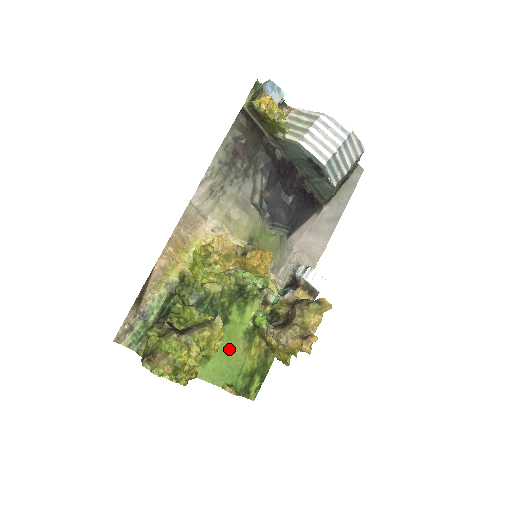
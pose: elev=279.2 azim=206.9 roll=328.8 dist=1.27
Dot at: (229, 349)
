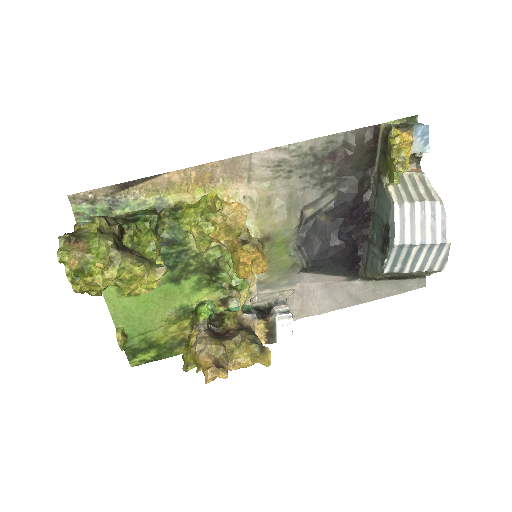
Dot at: (155, 305)
